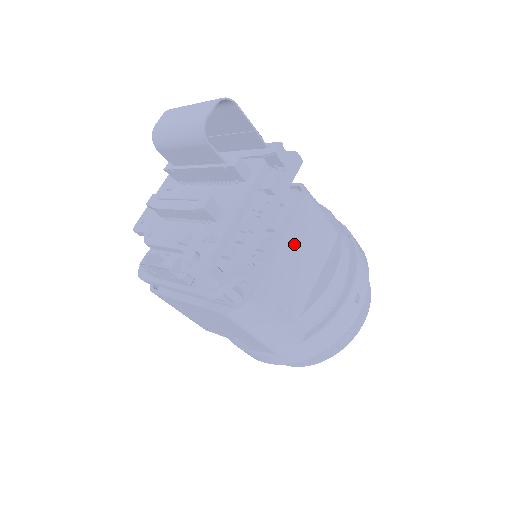
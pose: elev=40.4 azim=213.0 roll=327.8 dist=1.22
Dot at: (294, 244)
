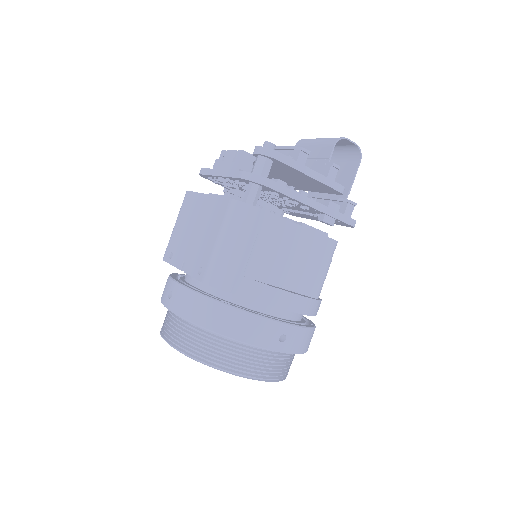
Dot at: (301, 244)
